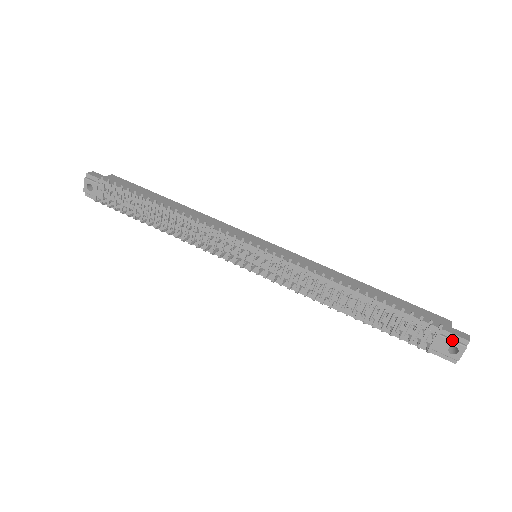
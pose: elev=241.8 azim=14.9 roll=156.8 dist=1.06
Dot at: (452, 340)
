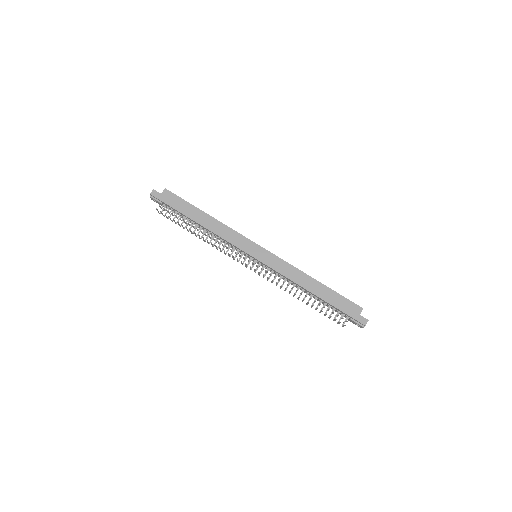
Dot at: (357, 323)
